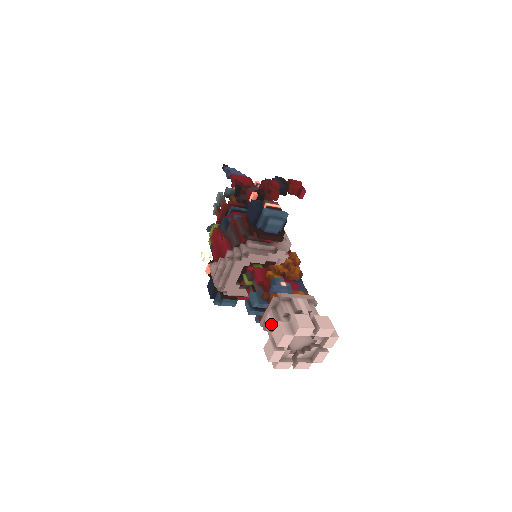
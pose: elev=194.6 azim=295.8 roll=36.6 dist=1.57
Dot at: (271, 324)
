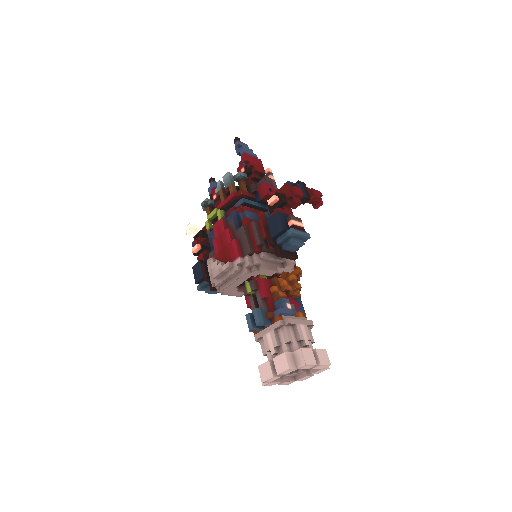
Dot at: (271, 345)
